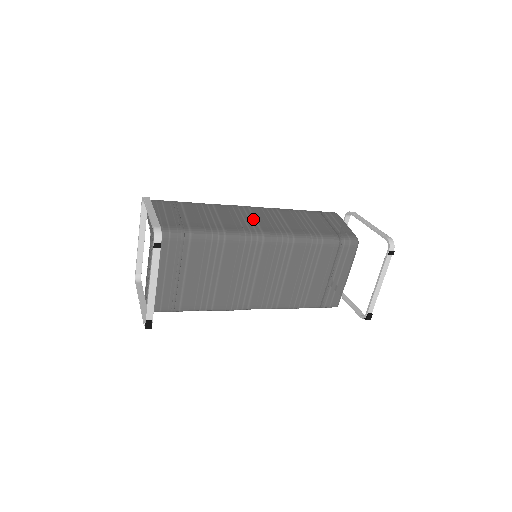
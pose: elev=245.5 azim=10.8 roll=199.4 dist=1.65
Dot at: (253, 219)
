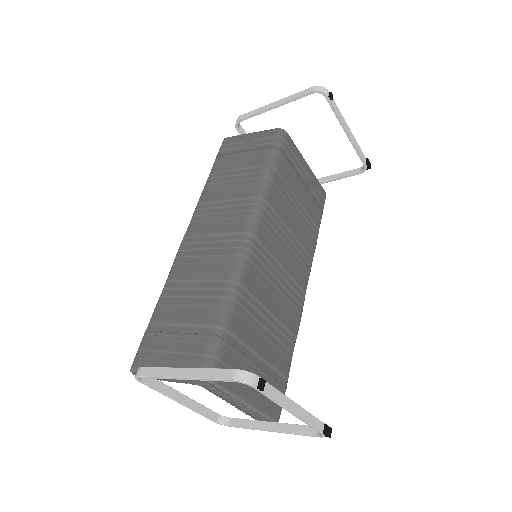
Dot at: (213, 238)
